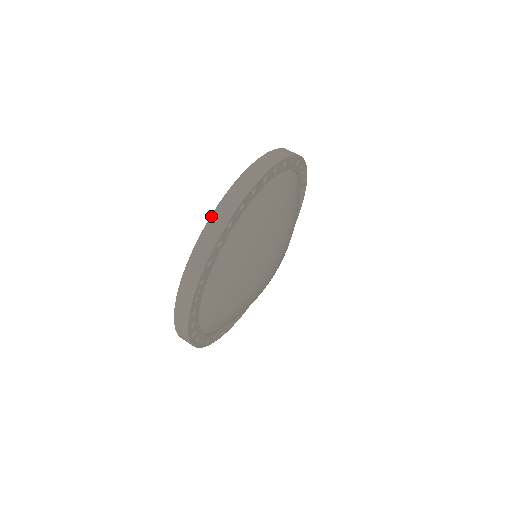
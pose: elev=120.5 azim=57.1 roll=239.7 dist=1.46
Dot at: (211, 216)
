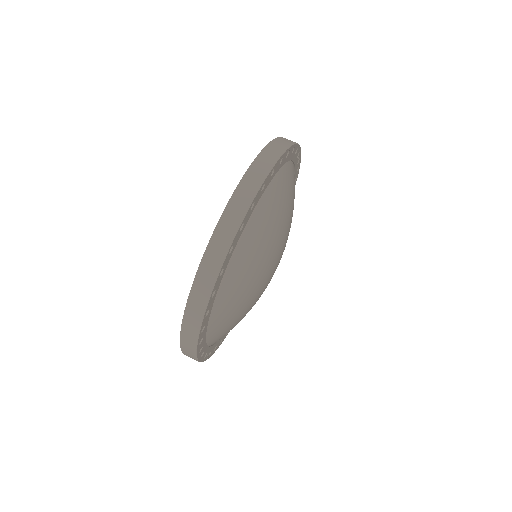
Dot at: (180, 341)
